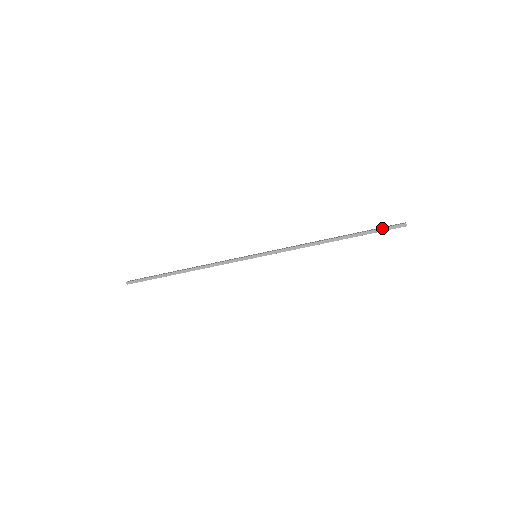
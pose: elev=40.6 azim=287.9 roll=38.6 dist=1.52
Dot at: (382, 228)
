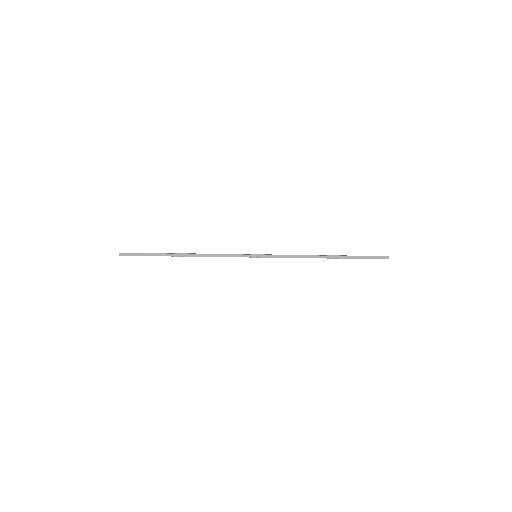
Dot at: (369, 256)
